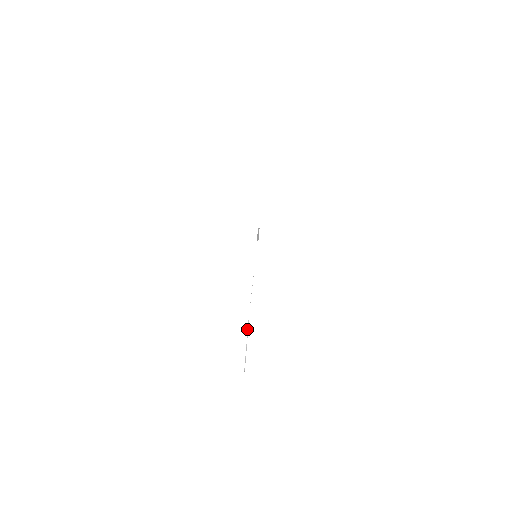
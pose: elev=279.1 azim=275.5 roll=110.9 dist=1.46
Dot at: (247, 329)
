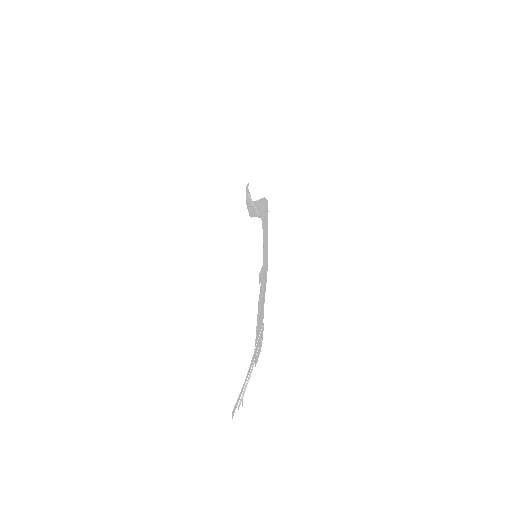
Dot at: (250, 370)
